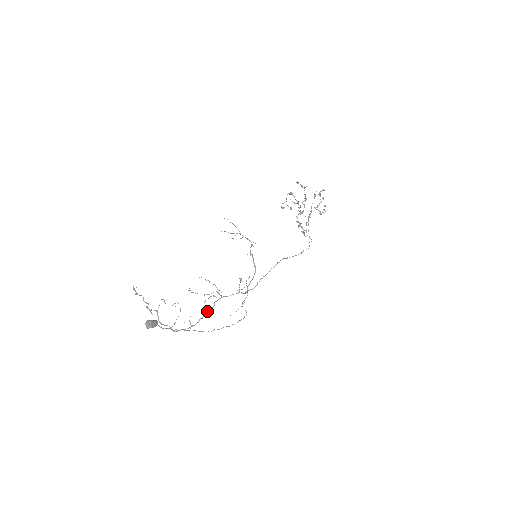
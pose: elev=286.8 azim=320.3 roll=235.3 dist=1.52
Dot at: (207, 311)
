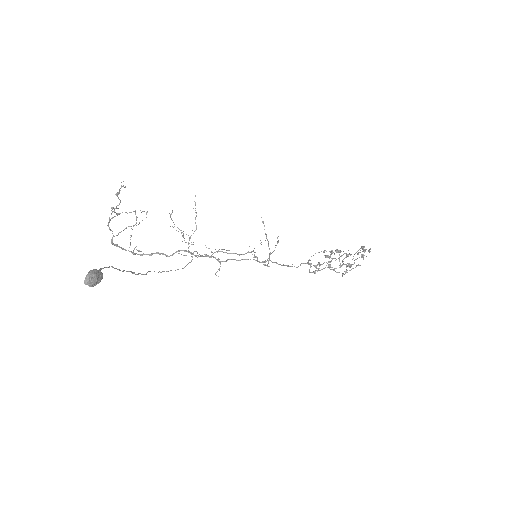
Dot at: occluded
